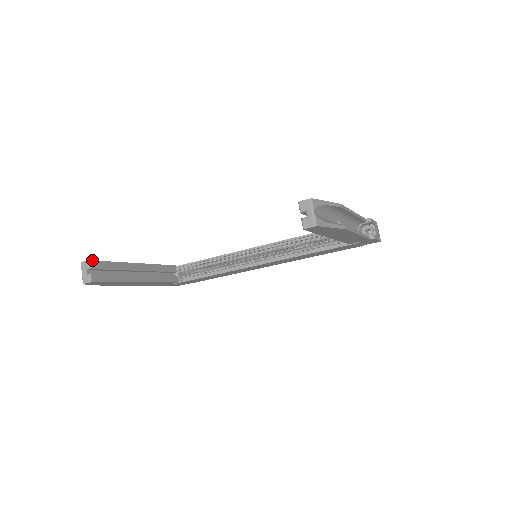
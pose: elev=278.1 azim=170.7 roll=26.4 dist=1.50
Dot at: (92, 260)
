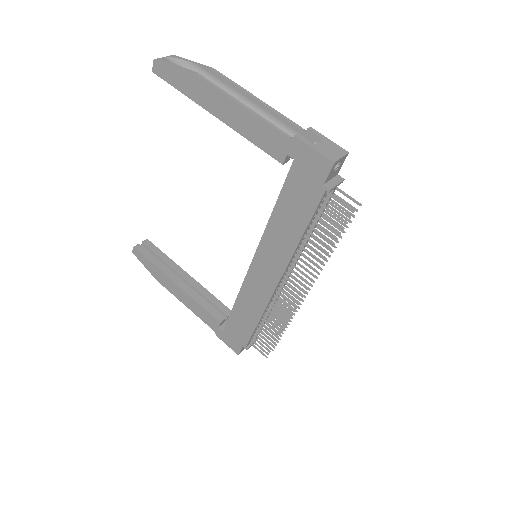
Dot at: (150, 241)
